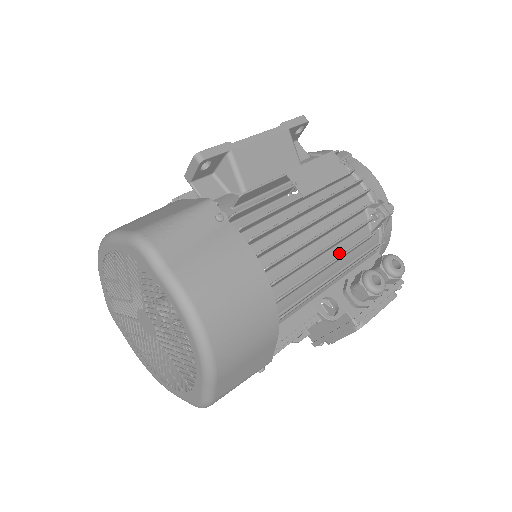
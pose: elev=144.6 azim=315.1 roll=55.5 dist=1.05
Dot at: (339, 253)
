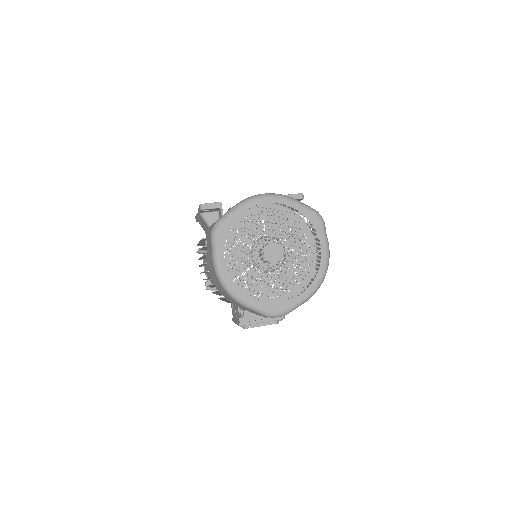
Dot at: occluded
